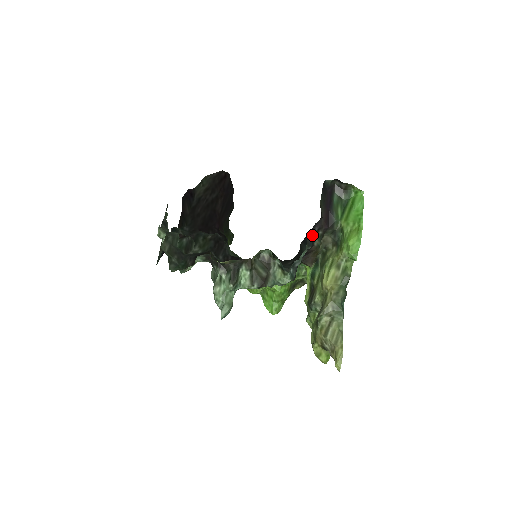
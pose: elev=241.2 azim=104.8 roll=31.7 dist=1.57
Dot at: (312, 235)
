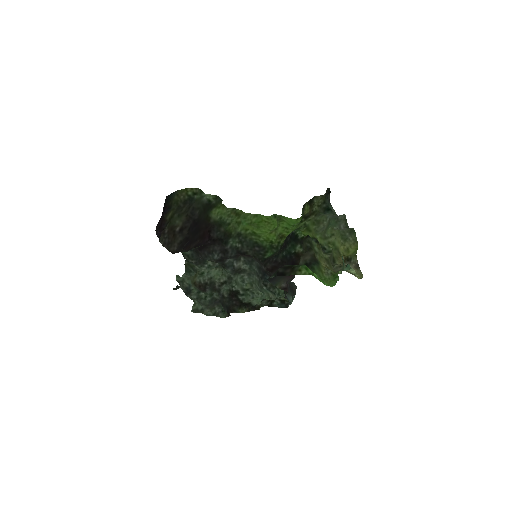
Dot at: (289, 280)
